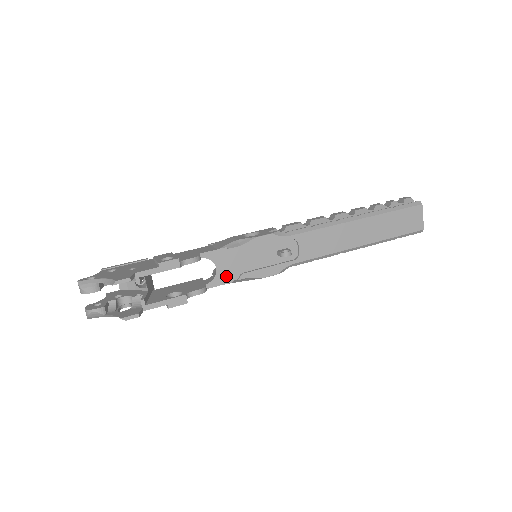
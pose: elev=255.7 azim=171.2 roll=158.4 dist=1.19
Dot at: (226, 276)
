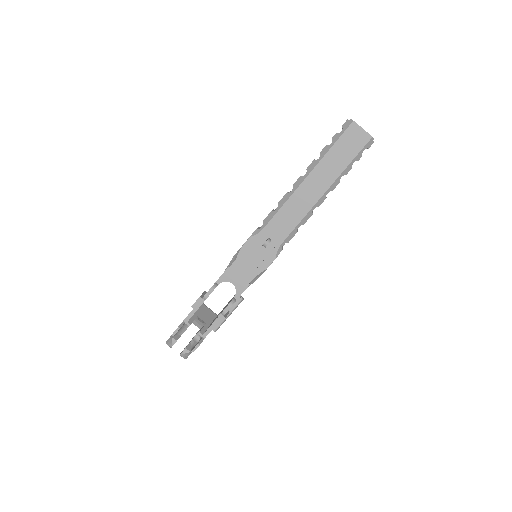
Dot at: (242, 284)
